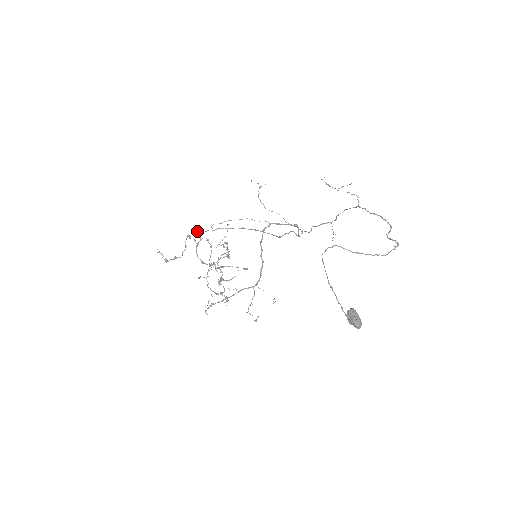
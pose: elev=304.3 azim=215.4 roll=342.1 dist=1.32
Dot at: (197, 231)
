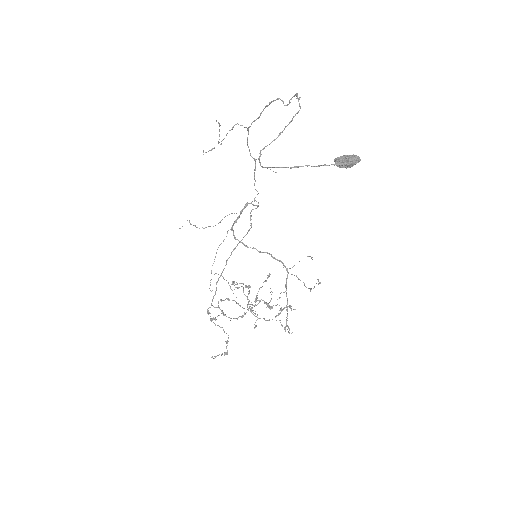
Dot at: occluded
